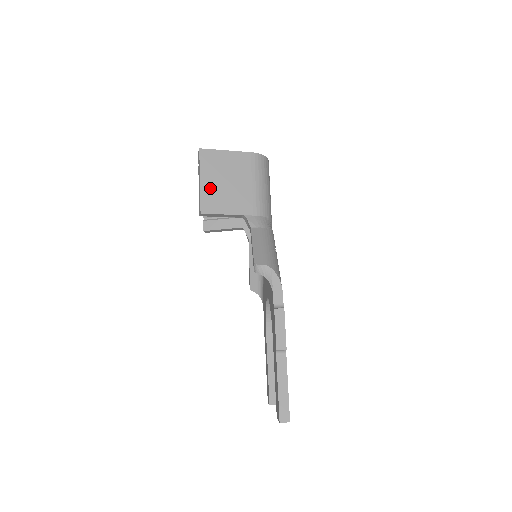
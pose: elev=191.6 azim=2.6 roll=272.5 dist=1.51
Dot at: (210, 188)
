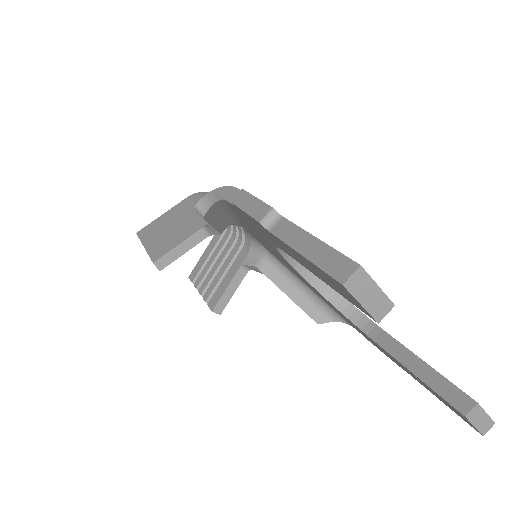
Dot at: (156, 243)
